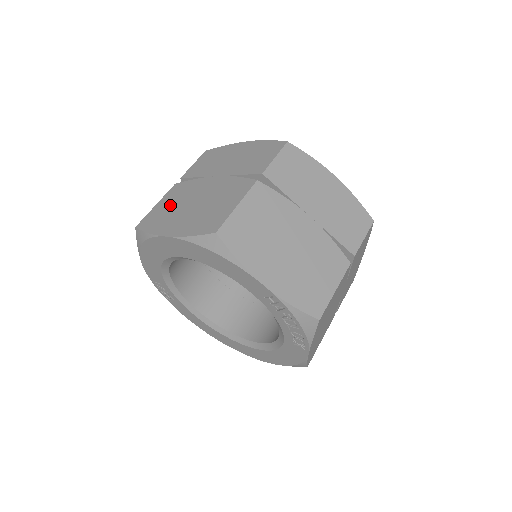
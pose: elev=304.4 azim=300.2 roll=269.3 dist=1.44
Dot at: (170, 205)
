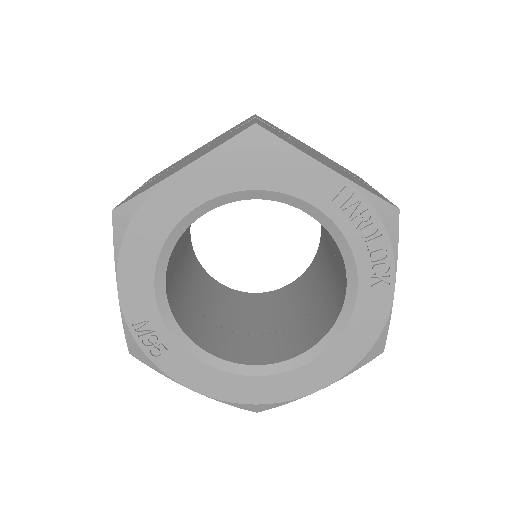
Dot at: (151, 183)
